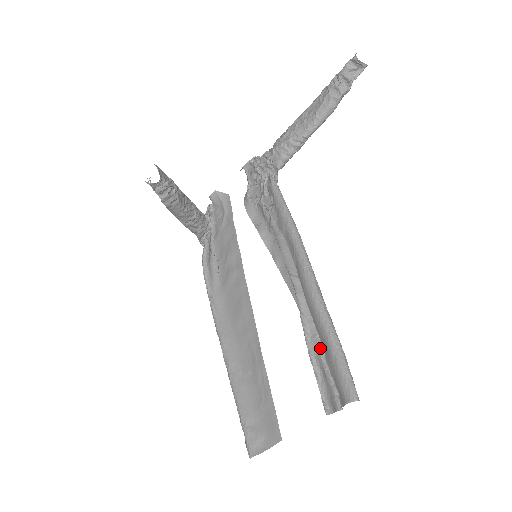
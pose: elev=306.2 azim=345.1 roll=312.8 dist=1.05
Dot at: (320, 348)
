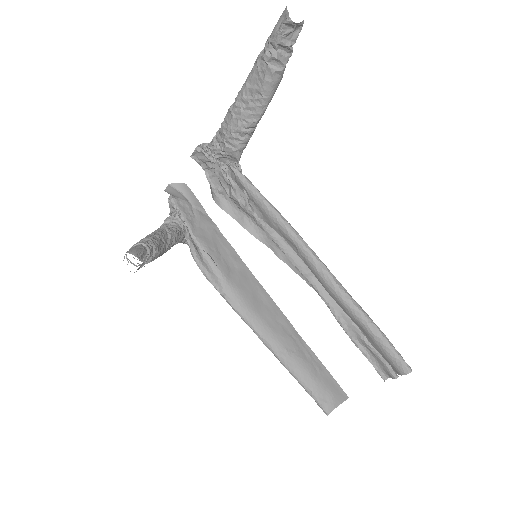
Dot at: (360, 333)
